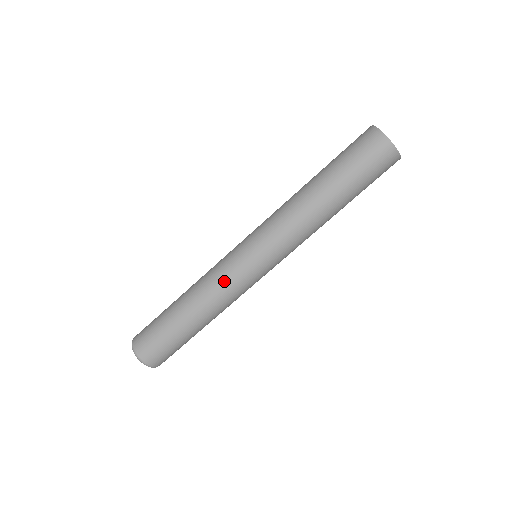
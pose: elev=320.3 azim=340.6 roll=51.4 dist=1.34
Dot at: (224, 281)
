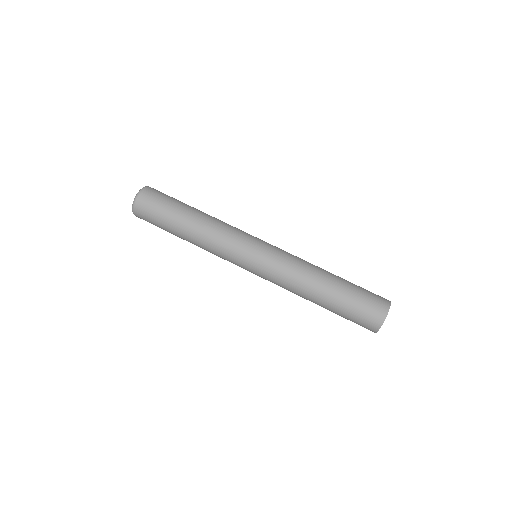
Dot at: (227, 241)
